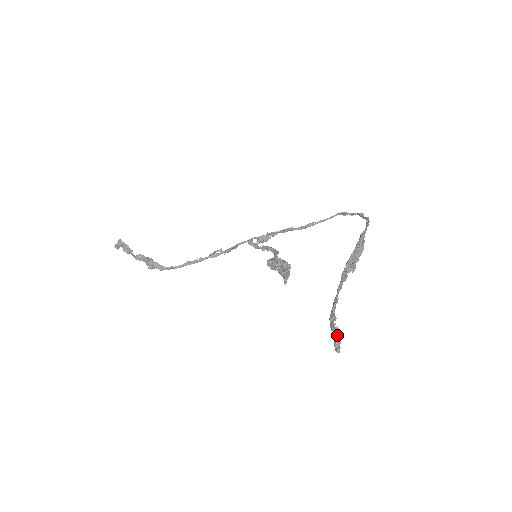
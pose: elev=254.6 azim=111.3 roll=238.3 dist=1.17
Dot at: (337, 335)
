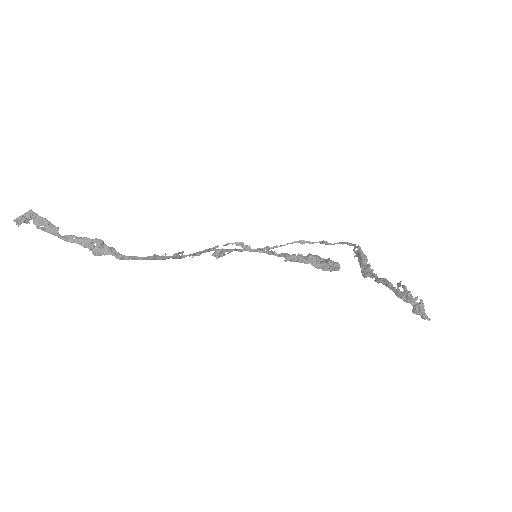
Dot at: occluded
